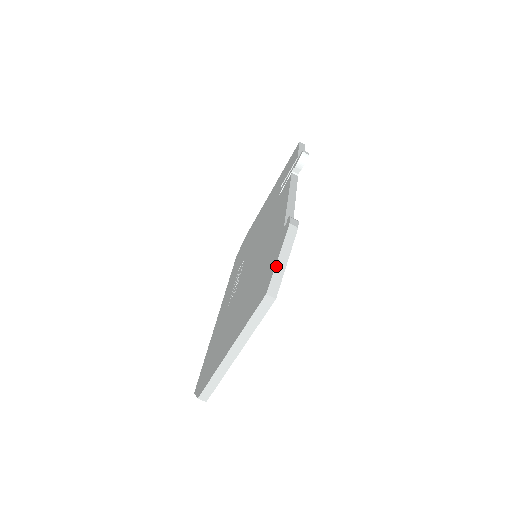
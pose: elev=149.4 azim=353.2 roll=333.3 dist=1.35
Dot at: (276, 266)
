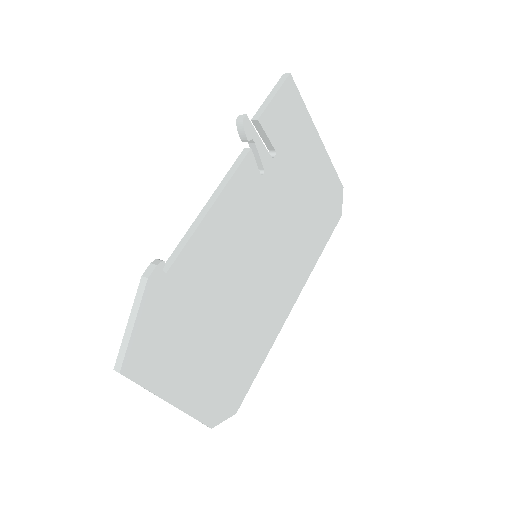
Dot at: (124, 335)
